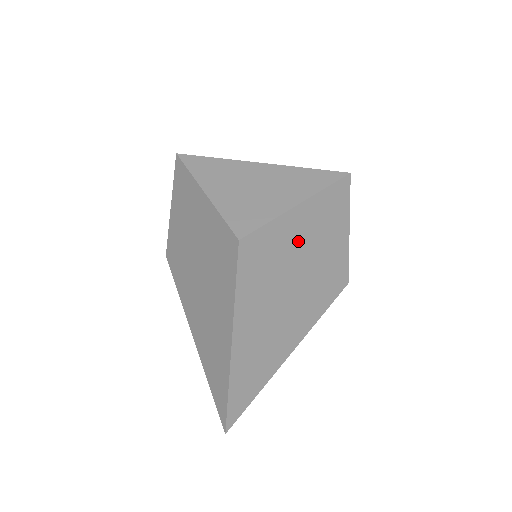
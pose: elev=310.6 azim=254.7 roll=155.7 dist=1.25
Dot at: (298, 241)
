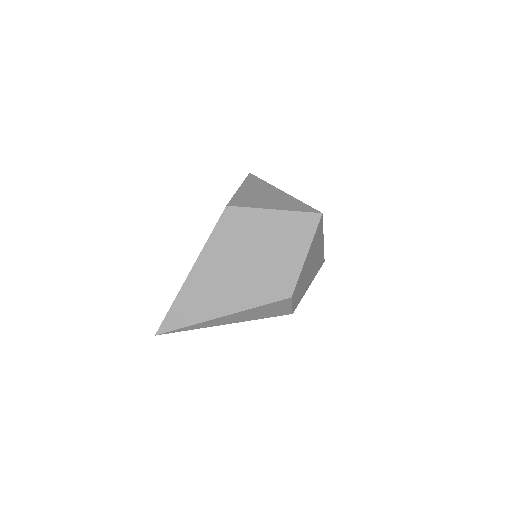
Dot at: (265, 234)
